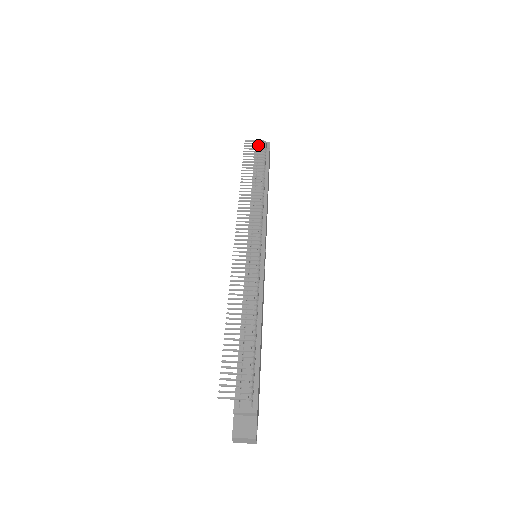
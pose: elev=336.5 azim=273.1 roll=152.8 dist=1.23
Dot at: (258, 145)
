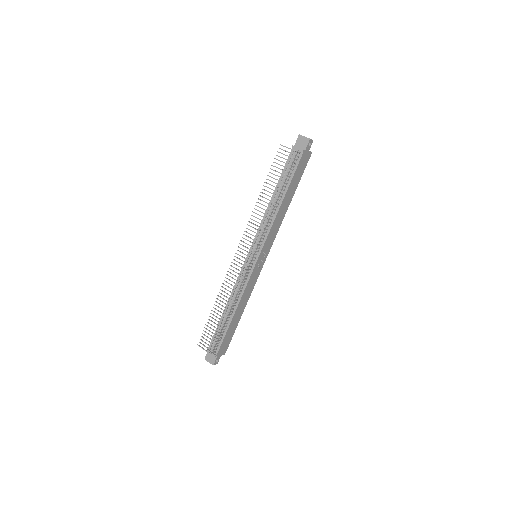
Dot at: (287, 155)
